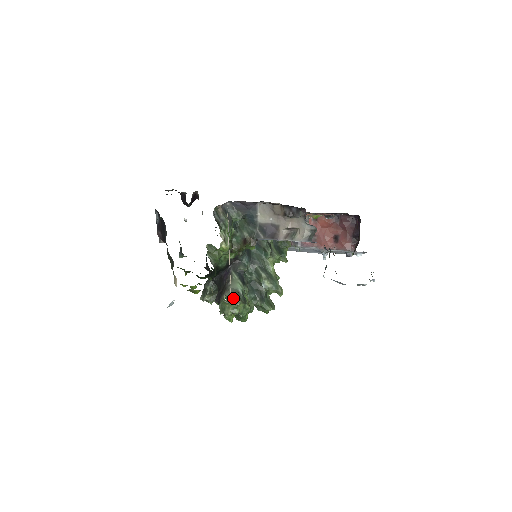
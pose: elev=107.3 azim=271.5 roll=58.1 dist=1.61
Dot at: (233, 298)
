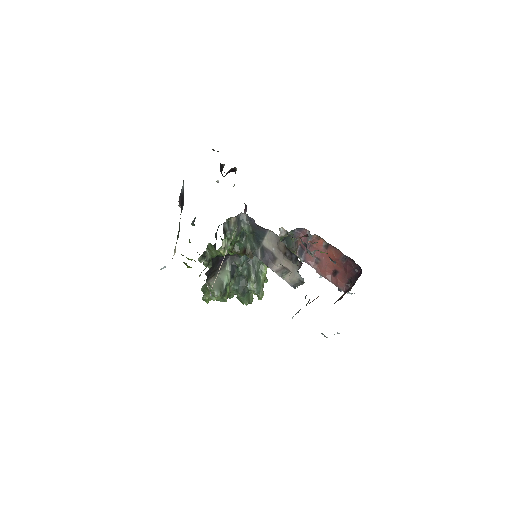
Dot at: (214, 290)
